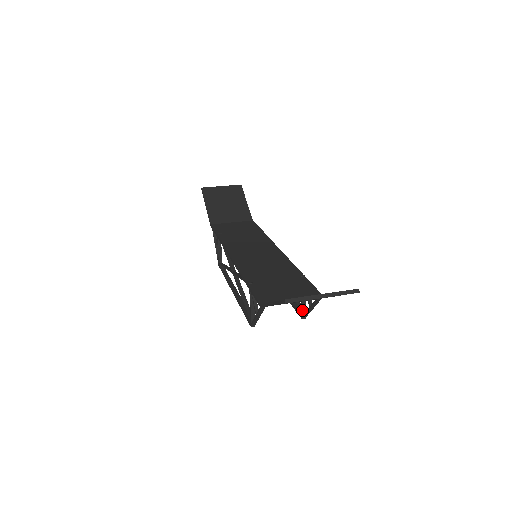
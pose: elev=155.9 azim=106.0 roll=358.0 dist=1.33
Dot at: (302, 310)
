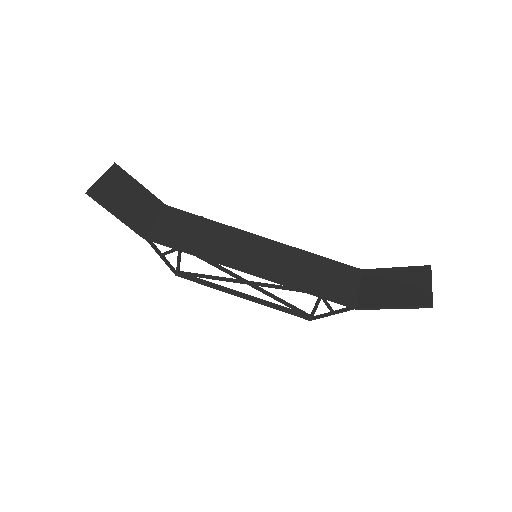
Dot at: occluded
